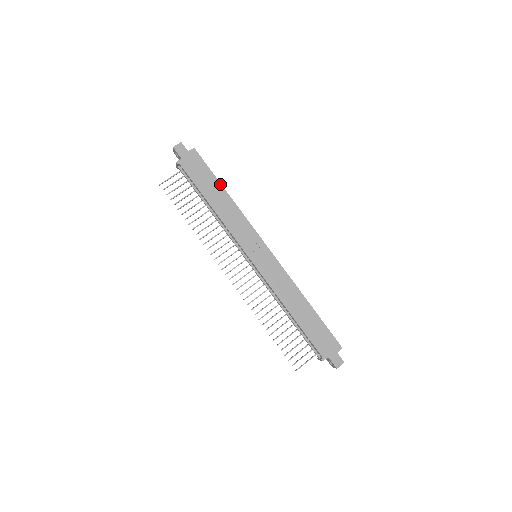
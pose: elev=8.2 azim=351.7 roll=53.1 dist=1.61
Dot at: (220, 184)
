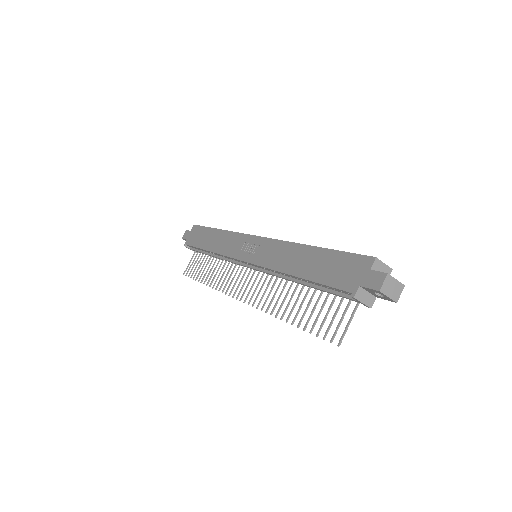
Dot at: (212, 229)
